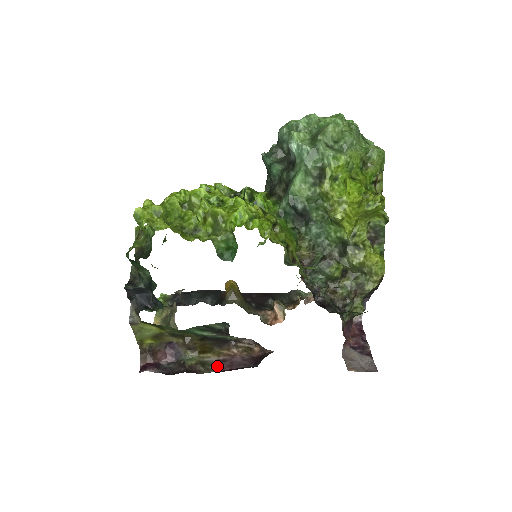
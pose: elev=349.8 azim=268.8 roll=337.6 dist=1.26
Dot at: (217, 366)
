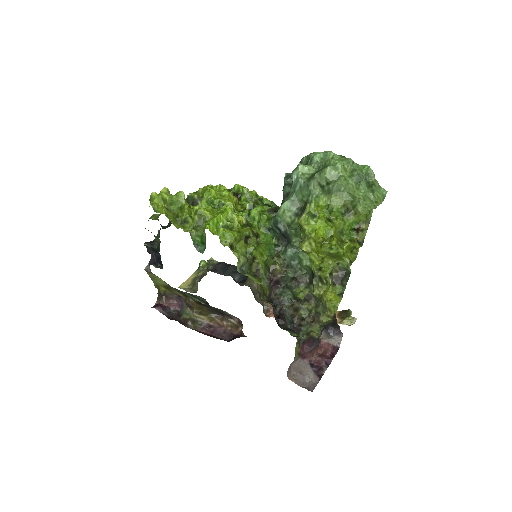
Dot at: (204, 328)
